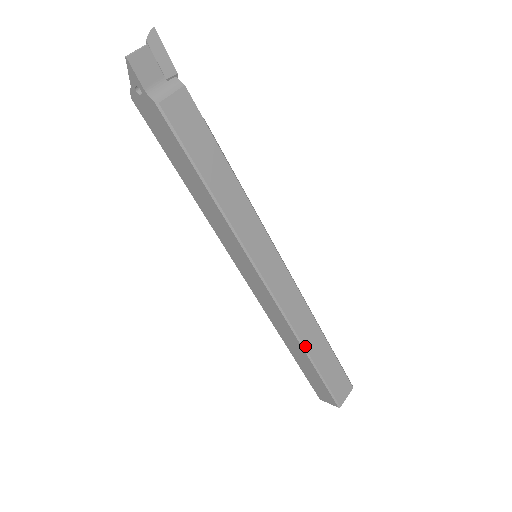
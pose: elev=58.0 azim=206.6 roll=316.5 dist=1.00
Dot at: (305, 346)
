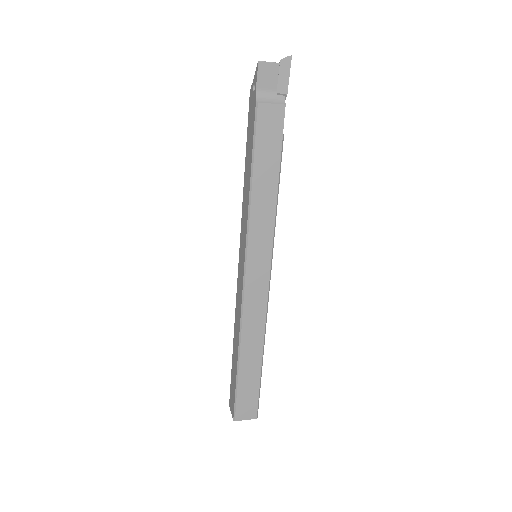
Dot at: (241, 348)
